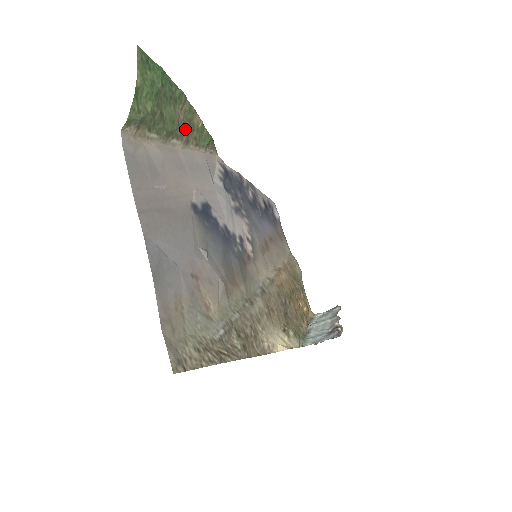
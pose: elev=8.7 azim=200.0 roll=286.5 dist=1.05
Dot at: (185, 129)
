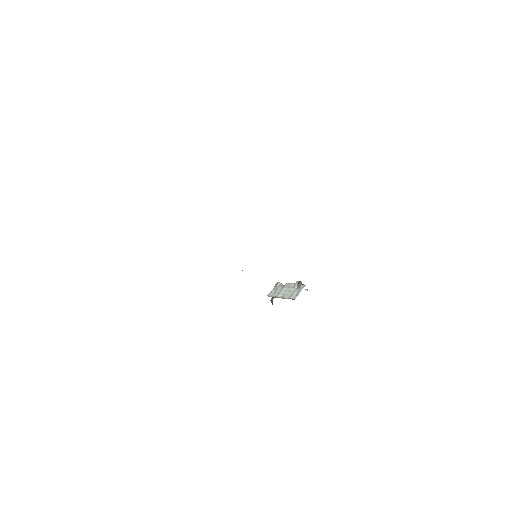
Dot at: occluded
